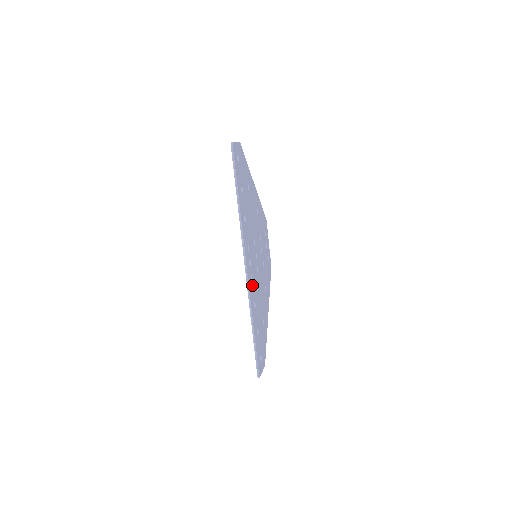
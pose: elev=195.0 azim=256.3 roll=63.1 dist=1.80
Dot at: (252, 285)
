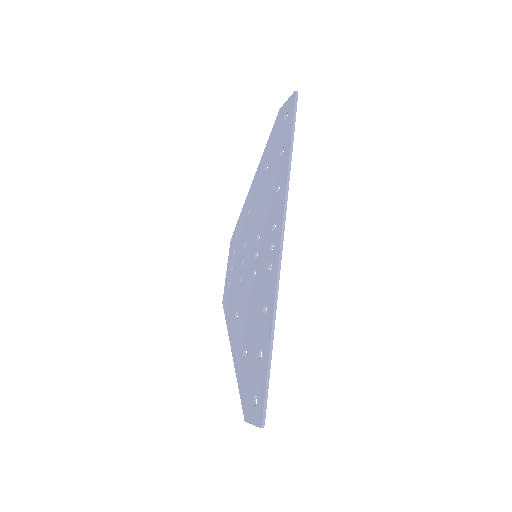
Dot at: occluded
